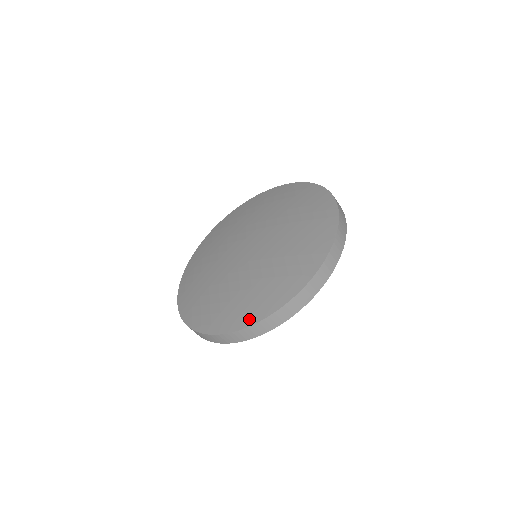
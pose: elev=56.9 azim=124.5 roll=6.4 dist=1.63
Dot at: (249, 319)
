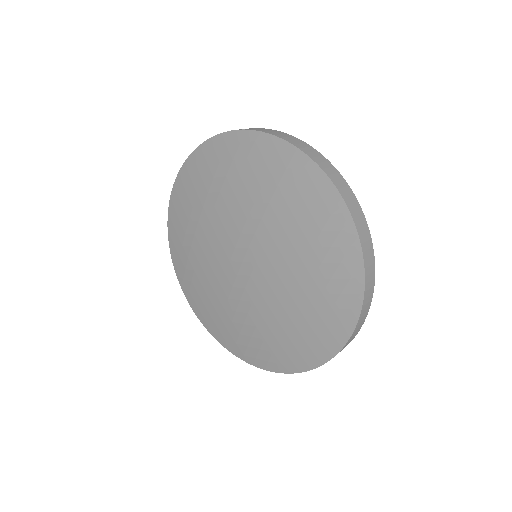
Dot at: (299, 365)
